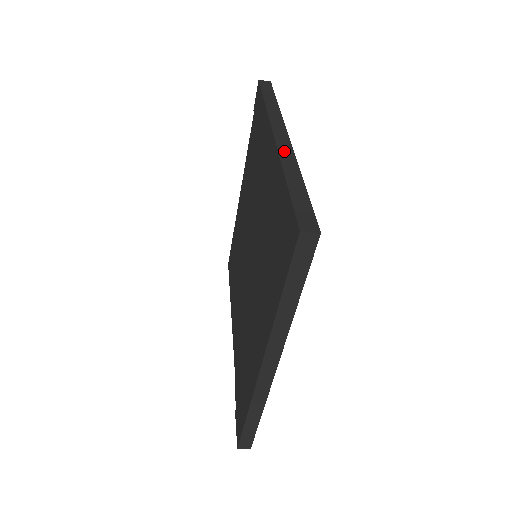
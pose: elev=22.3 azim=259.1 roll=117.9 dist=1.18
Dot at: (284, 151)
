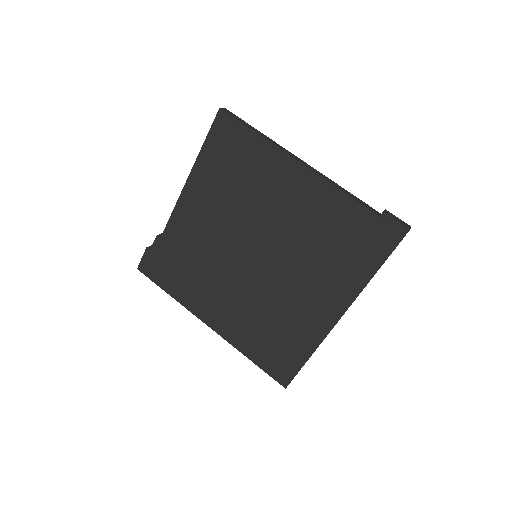
Dot at: occluded
